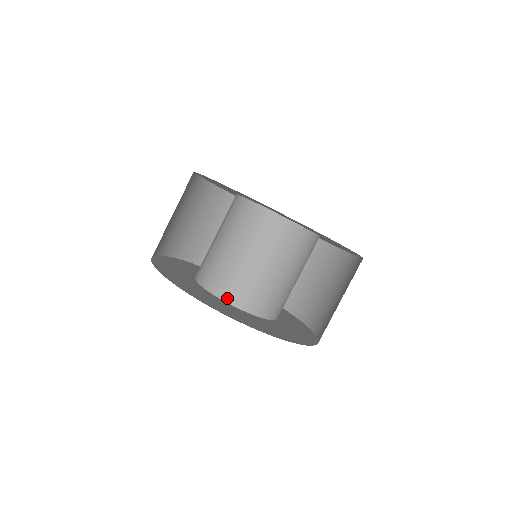
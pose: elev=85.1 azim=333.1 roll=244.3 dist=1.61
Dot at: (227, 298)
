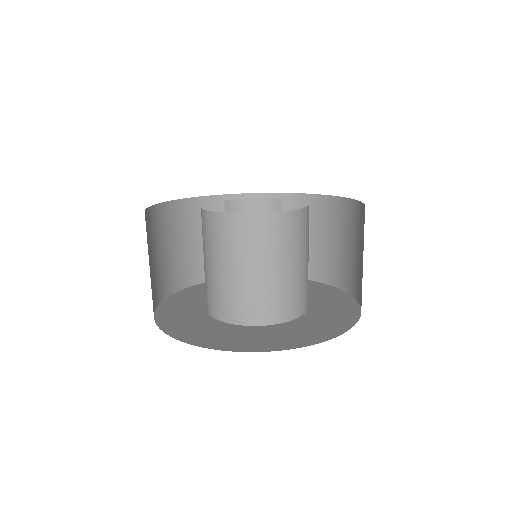
Dot at: (226, 318)
